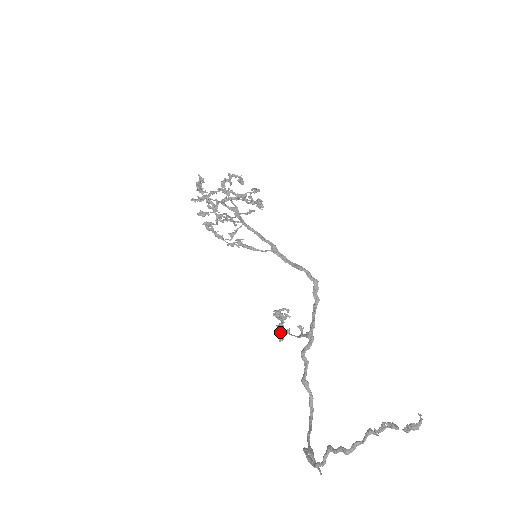
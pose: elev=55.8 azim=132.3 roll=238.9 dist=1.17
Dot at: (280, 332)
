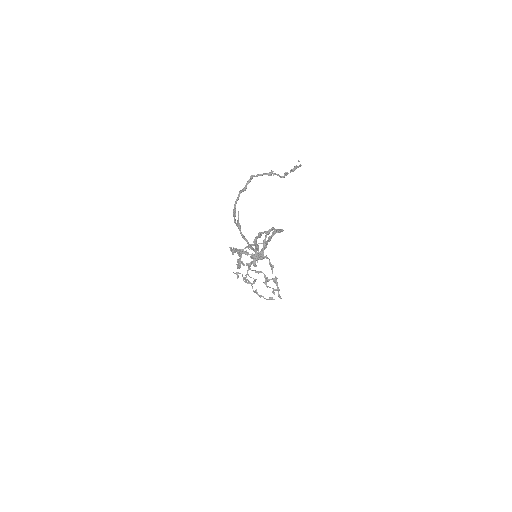
Dot at: (254, 255)
